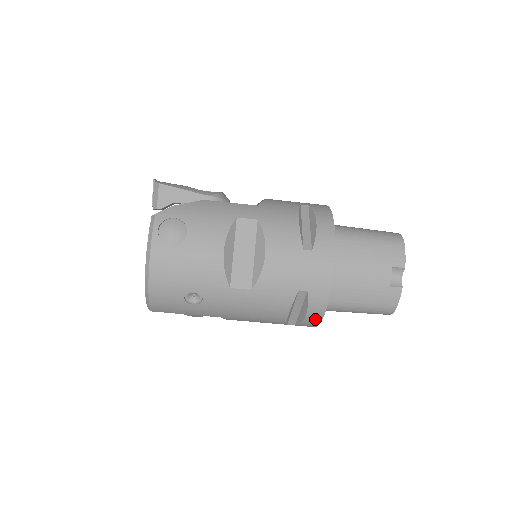
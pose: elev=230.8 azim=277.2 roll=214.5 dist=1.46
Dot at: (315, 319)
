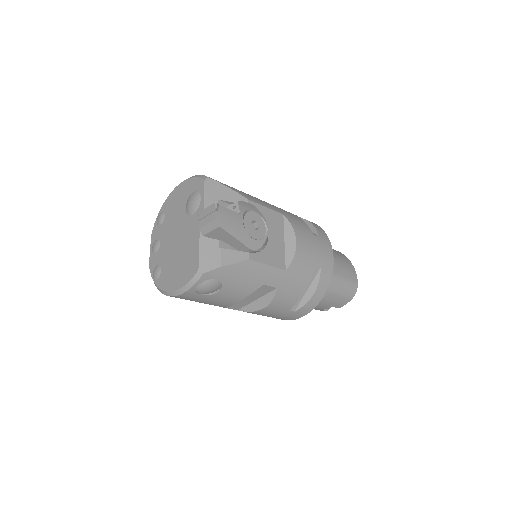
Dot at: occluded
